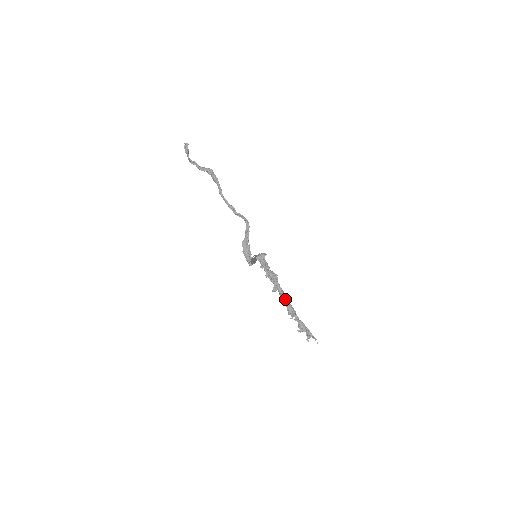
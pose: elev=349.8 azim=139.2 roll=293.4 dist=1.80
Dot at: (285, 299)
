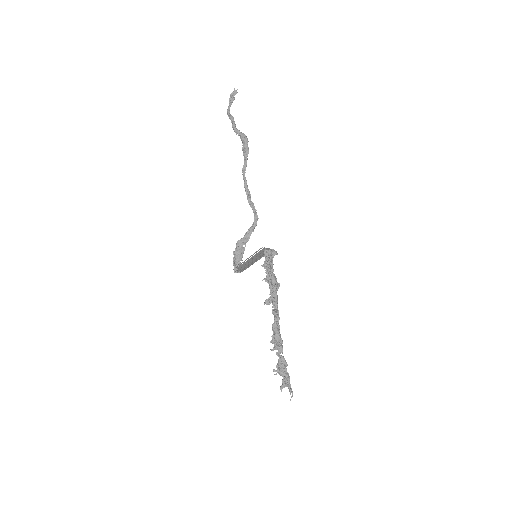
Dot at: (277, 319)
